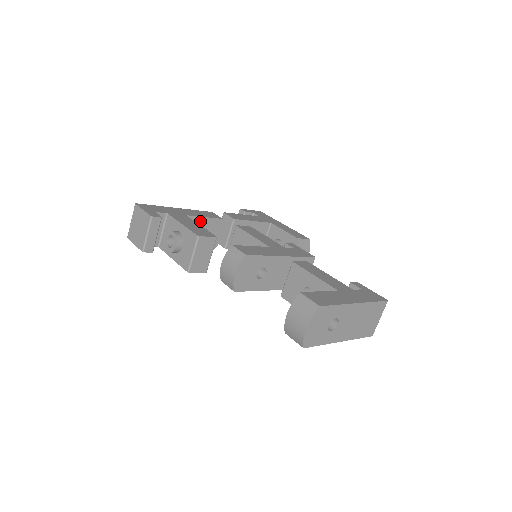
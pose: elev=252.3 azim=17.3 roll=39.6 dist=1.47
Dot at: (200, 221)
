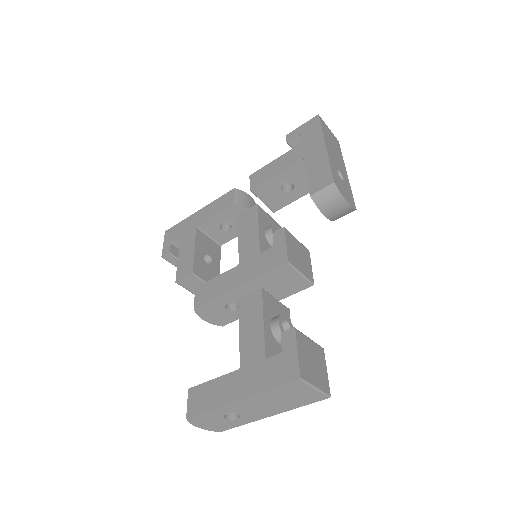
Dot at: (214, 220)
